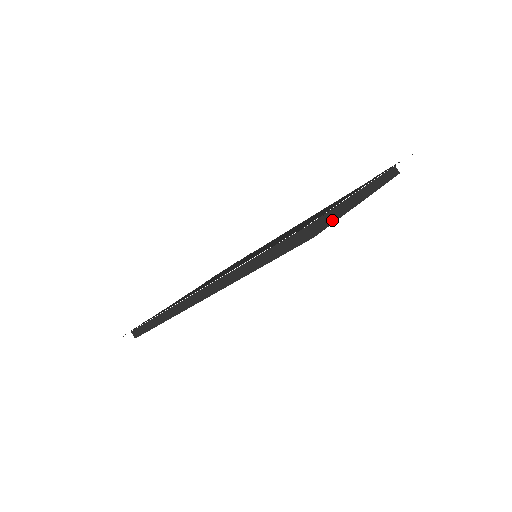
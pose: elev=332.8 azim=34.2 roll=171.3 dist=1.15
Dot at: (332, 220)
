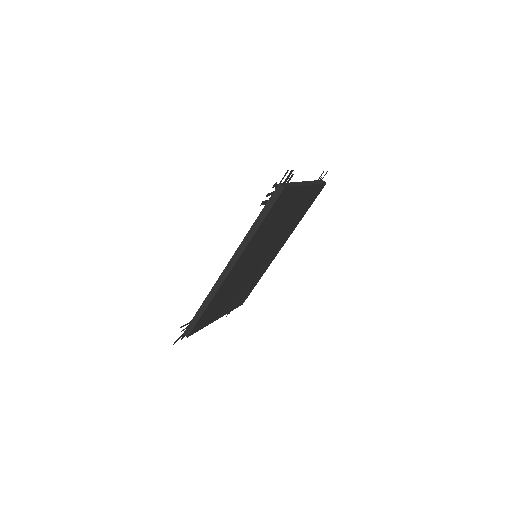
Dot at: (292, 186)
